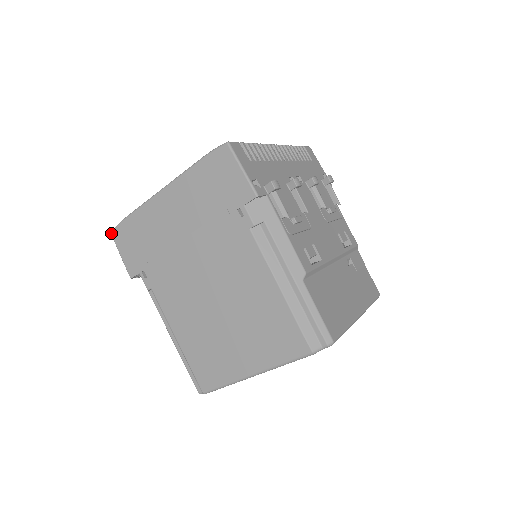
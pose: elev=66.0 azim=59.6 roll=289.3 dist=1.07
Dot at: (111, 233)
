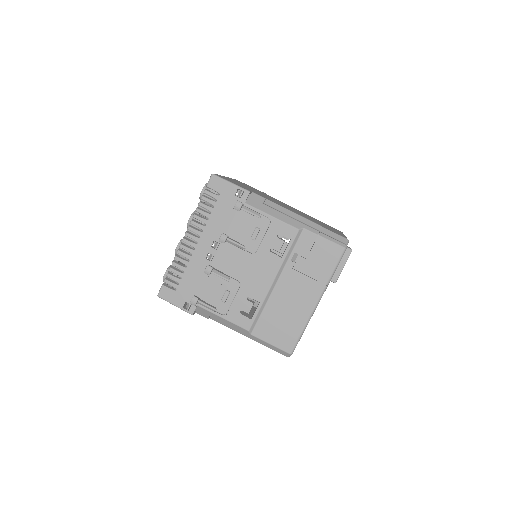
Dot at: occluded
